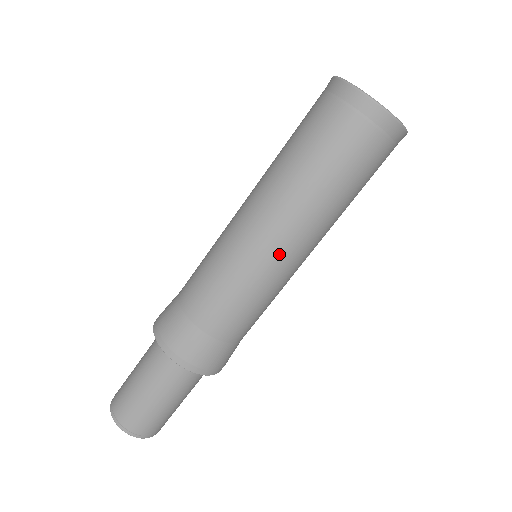
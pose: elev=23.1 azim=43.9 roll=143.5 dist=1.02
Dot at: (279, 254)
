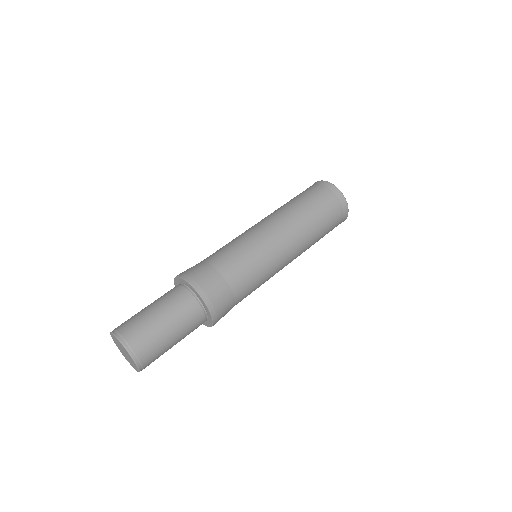
Dot at: (283, 247)
